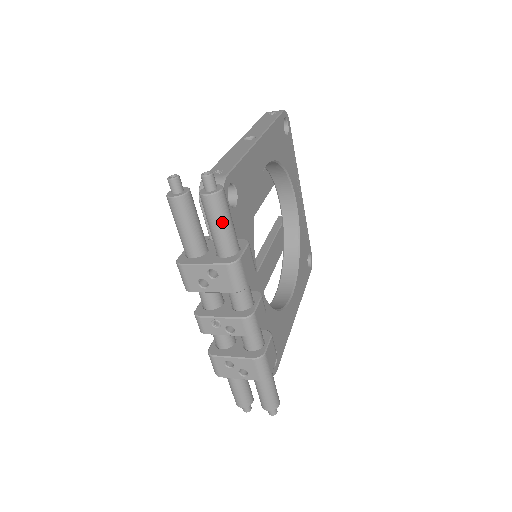
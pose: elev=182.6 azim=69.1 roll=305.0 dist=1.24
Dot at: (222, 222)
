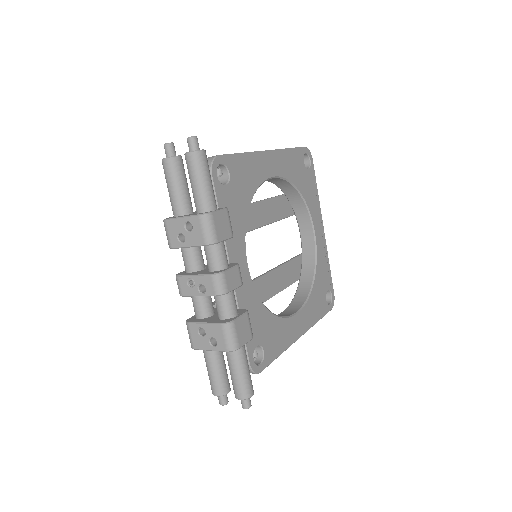
Dot at: (200, 178)
